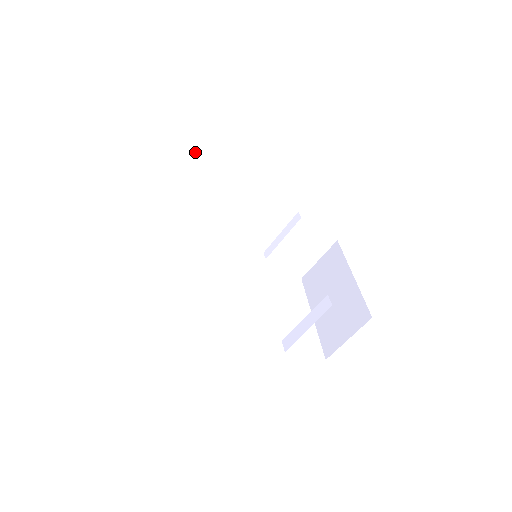
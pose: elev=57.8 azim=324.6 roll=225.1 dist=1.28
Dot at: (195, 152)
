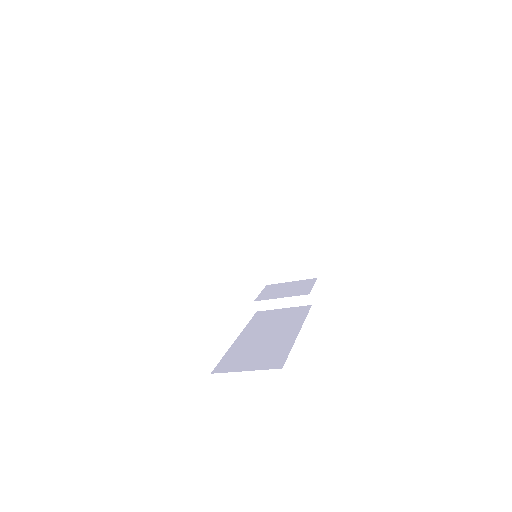
Dot at: occluded
